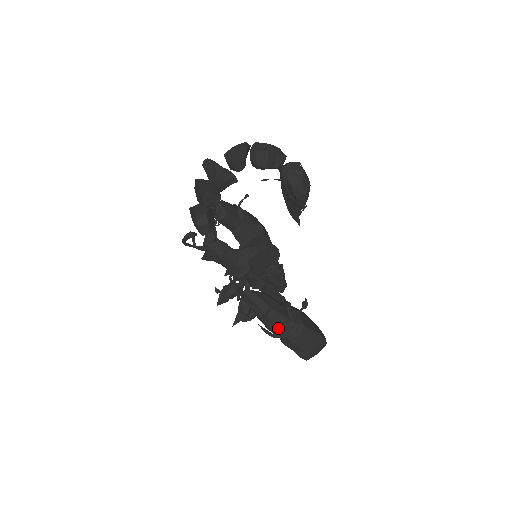
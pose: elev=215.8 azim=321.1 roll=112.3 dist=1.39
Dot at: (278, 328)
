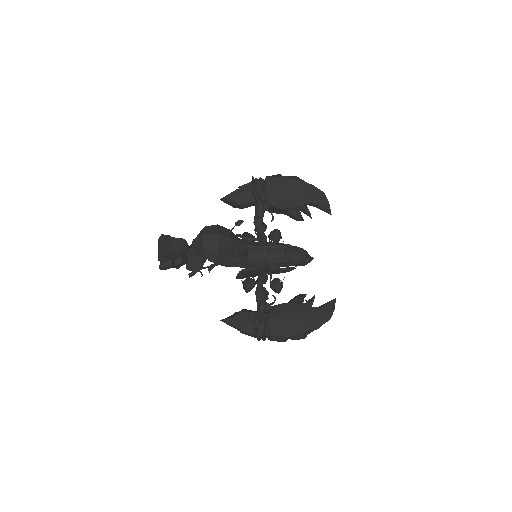
Dot at: occluded
